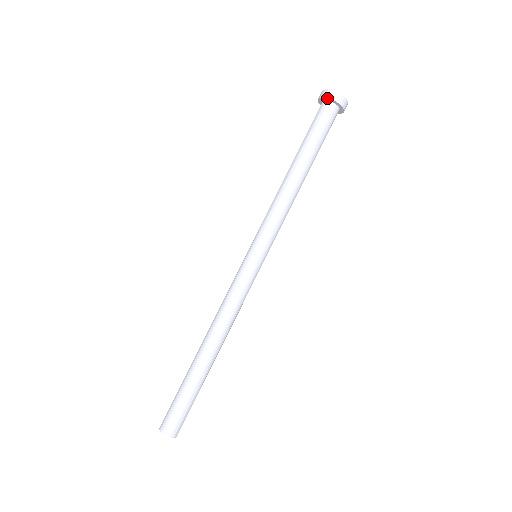
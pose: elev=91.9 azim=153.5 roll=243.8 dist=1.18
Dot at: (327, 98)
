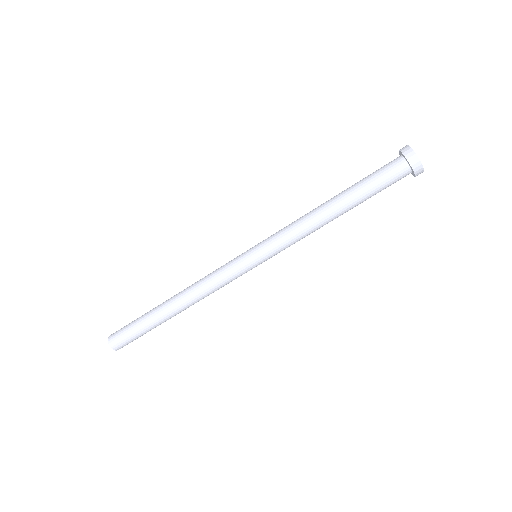
Dot at: (412, 169)
